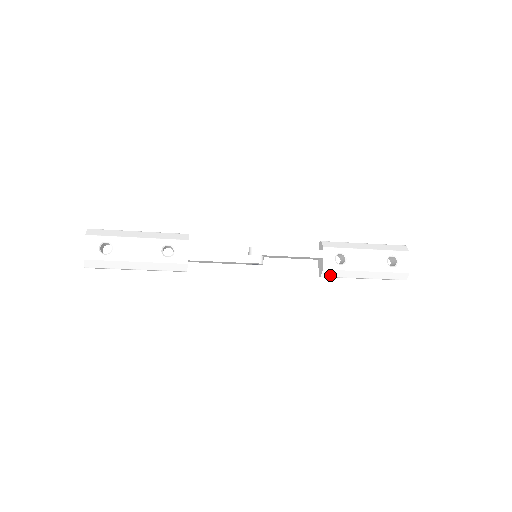
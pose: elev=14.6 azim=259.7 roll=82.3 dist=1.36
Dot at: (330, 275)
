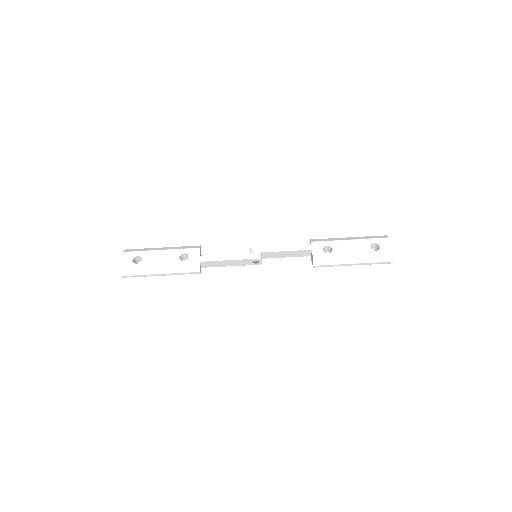
Dot at: (321, 263)
